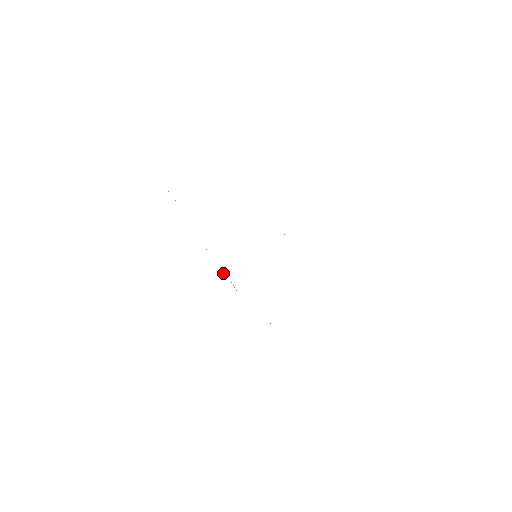
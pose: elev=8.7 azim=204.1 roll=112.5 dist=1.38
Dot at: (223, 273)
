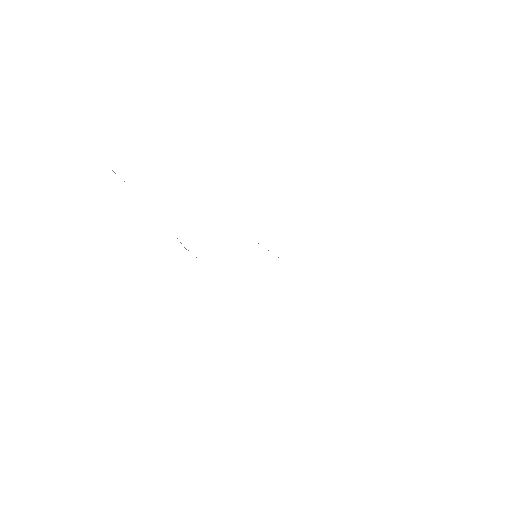
Dot at: occluded
